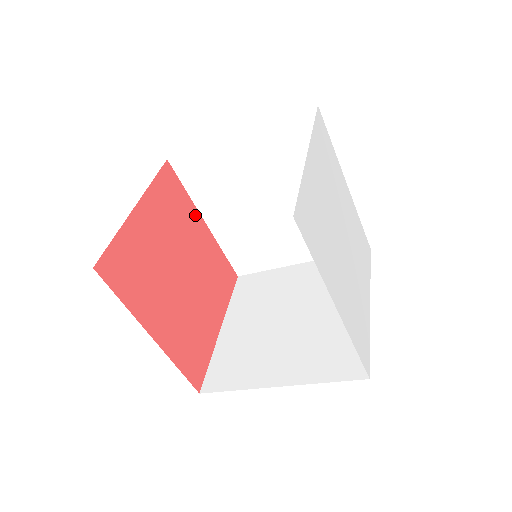
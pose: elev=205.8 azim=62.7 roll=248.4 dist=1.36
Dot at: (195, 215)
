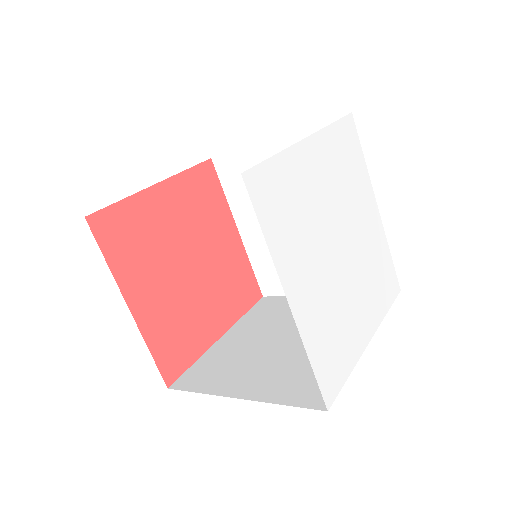
Dot at: (227, 218)
